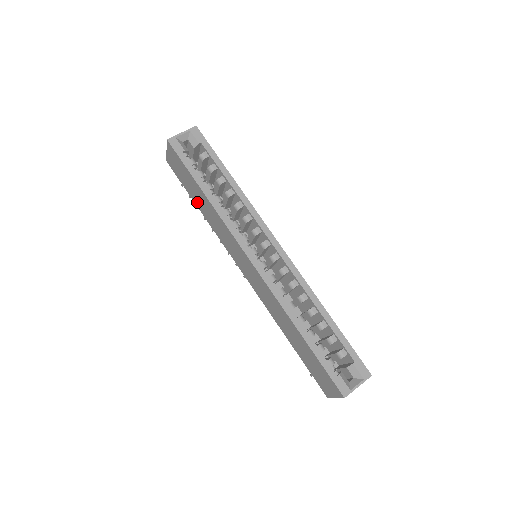
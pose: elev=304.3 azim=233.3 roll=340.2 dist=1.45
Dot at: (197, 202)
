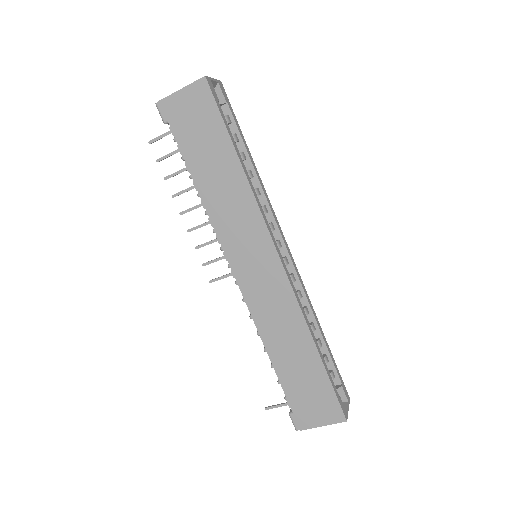
Dot at: (200, 169)
